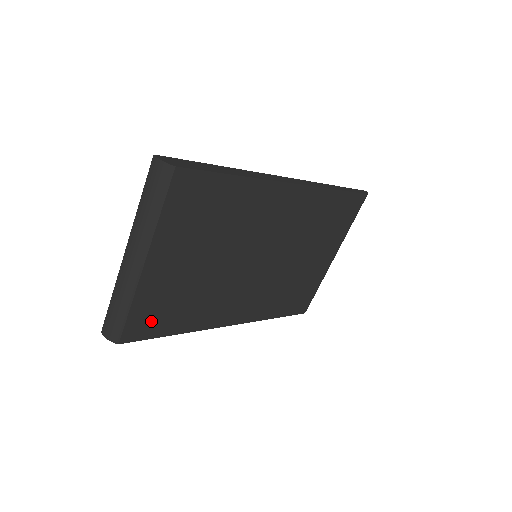
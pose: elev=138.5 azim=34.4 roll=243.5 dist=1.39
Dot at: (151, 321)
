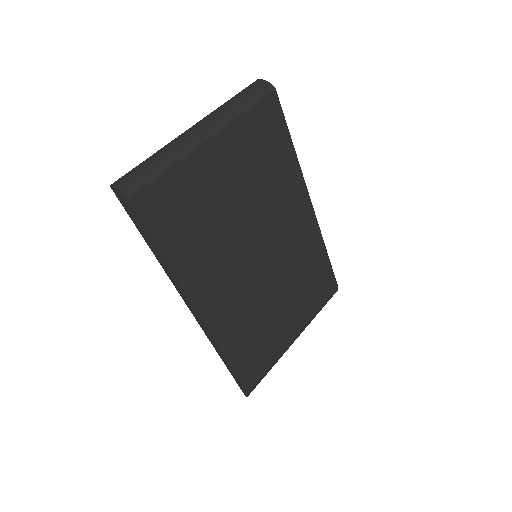
Dot at: (166, 210)
